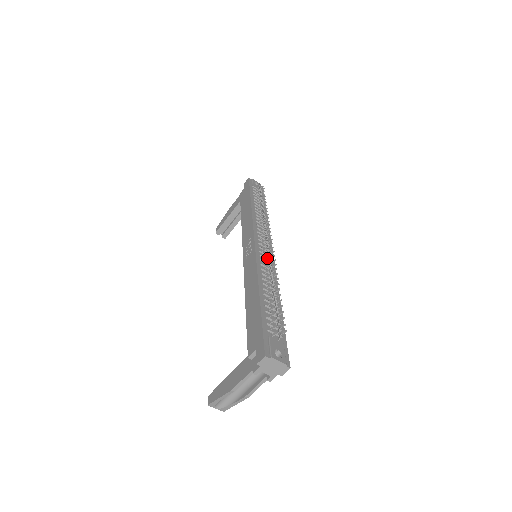
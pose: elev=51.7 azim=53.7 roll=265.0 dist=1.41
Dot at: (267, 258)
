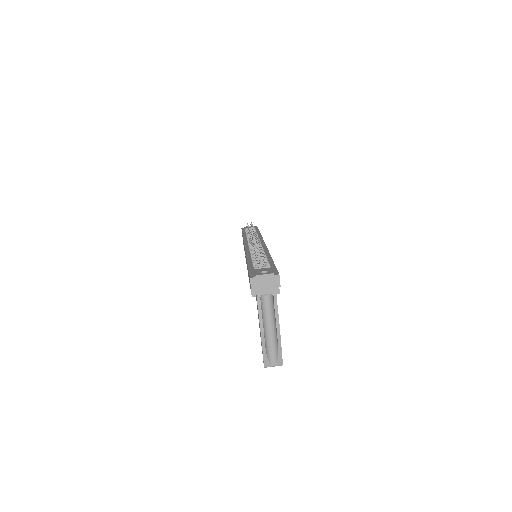
Dot at: occluded
